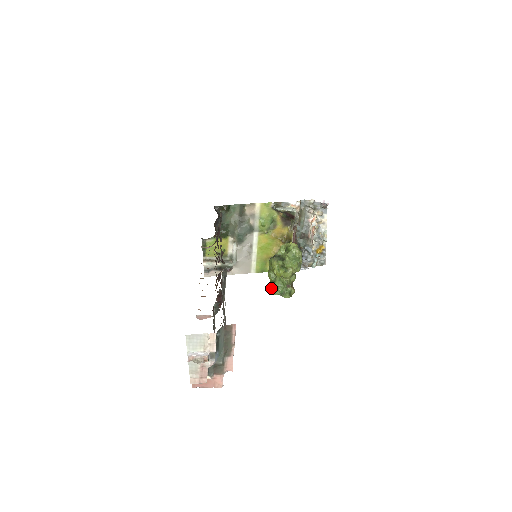
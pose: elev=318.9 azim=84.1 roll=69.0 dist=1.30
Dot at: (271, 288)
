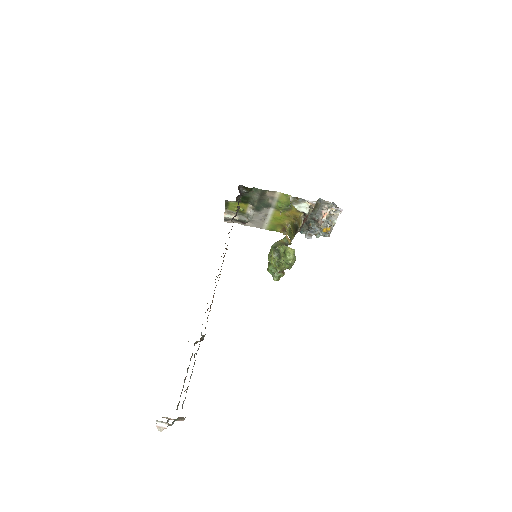
Dot at: (268, 264)
